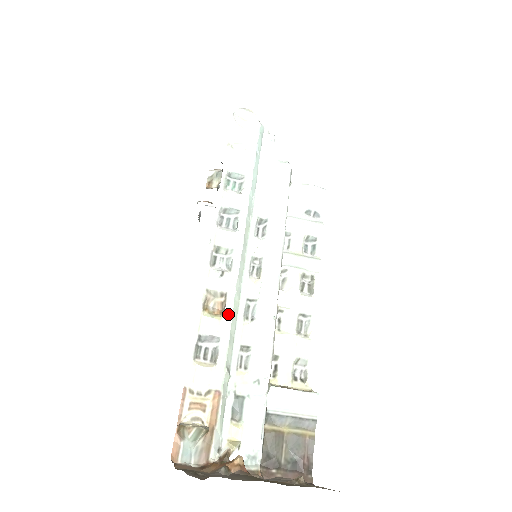
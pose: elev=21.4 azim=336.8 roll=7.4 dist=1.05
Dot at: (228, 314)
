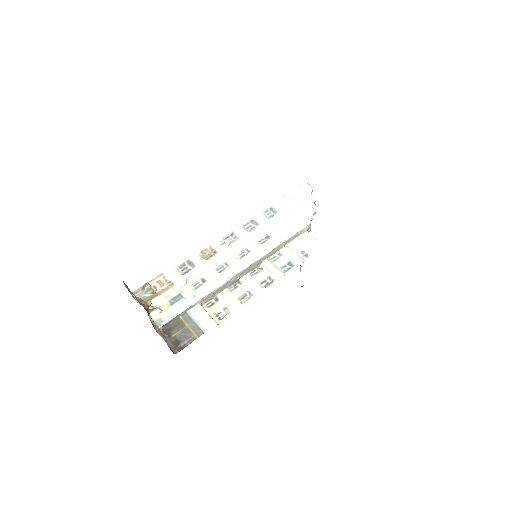
Dot at: (209, 260)
